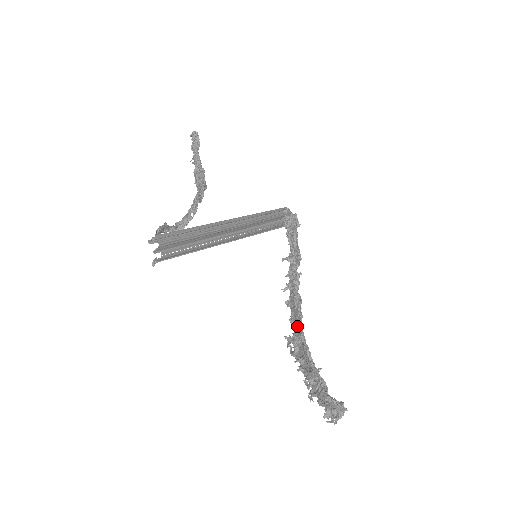
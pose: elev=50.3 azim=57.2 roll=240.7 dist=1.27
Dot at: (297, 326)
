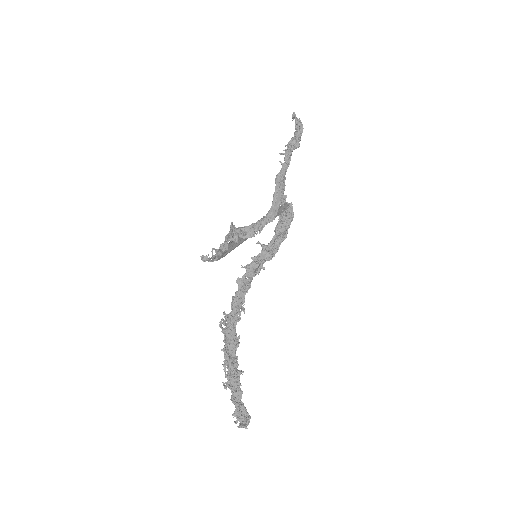
Dot at: (236, 308)
